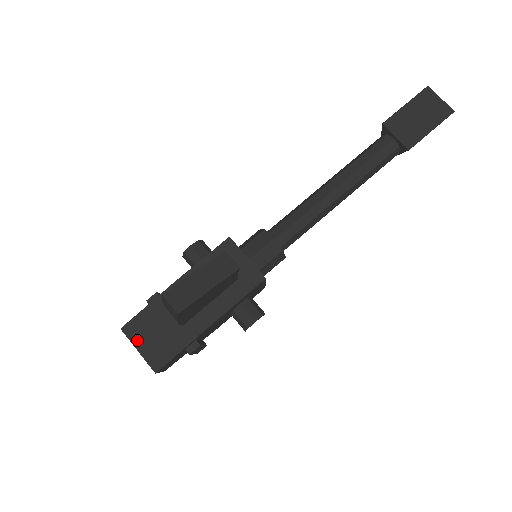
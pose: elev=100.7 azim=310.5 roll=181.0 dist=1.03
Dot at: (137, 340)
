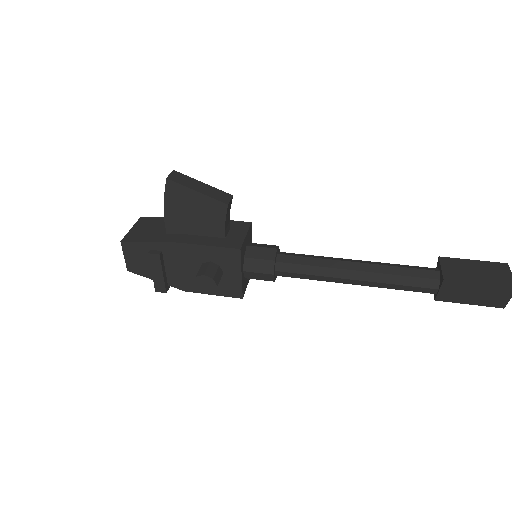
Dot at: (139, 225)
